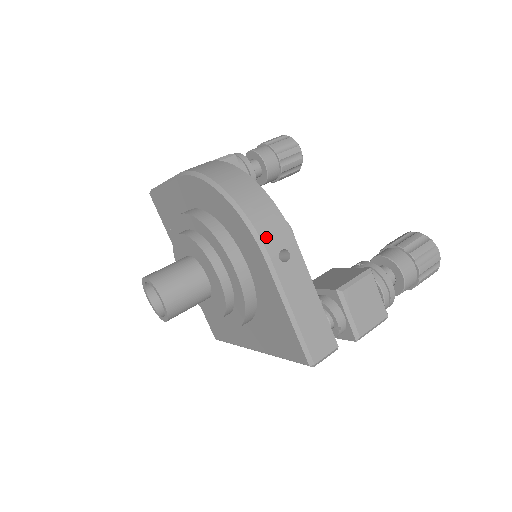
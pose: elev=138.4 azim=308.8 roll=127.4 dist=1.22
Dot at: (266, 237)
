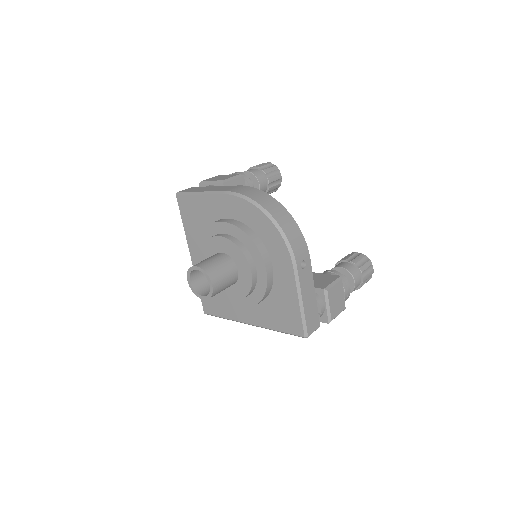
Dot at: (296, 251)
